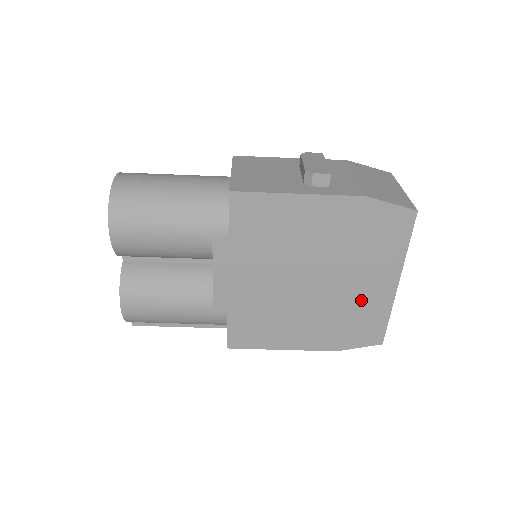
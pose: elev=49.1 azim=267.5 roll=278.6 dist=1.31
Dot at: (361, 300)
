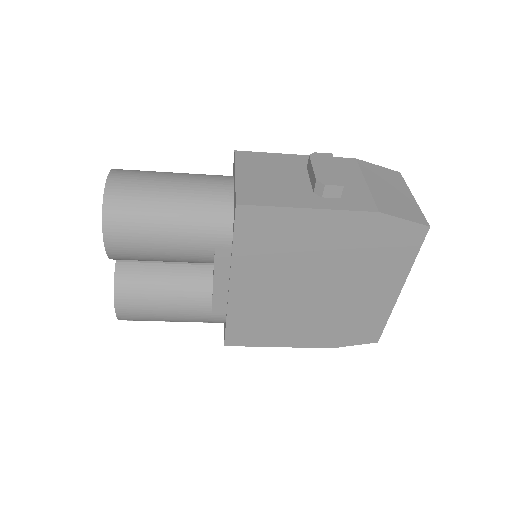
Dot at: (362, 305)
